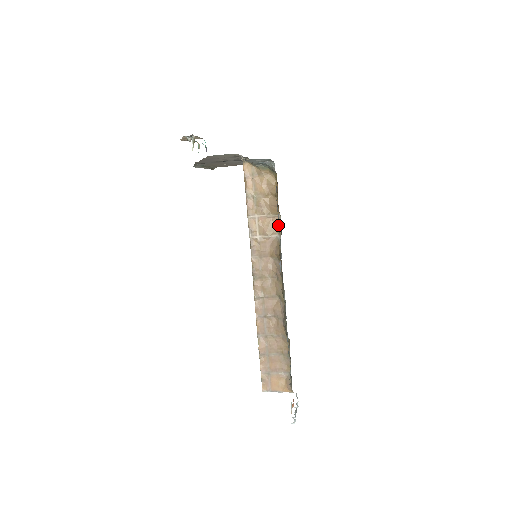
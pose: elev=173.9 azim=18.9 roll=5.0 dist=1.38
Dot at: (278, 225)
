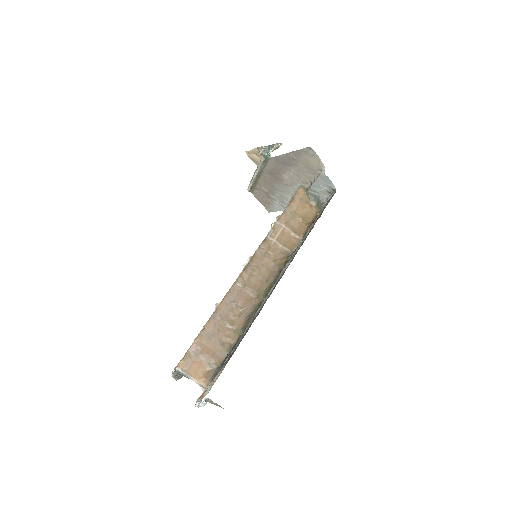
Dot at: (295, 244)
